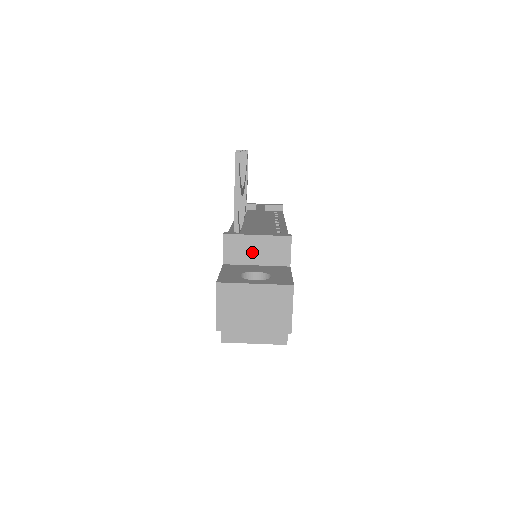
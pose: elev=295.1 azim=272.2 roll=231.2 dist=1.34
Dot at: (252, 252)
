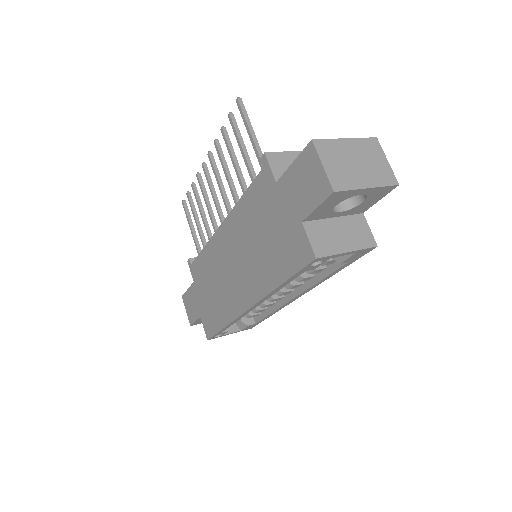
Dot at: occluded
